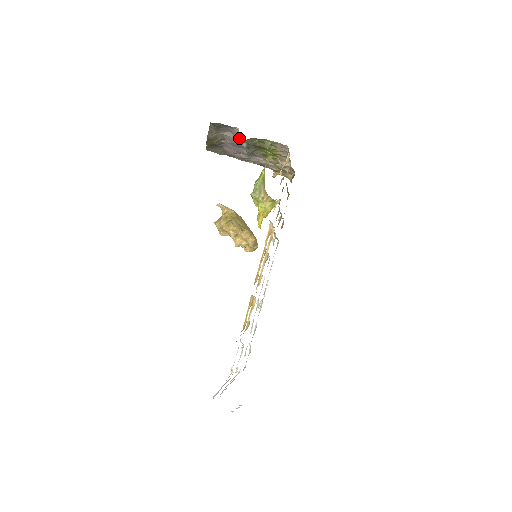
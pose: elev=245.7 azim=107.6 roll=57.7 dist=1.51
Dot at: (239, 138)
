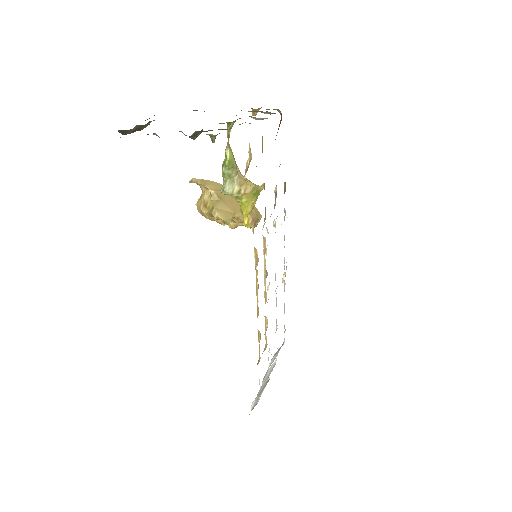
Dot at: occluded
